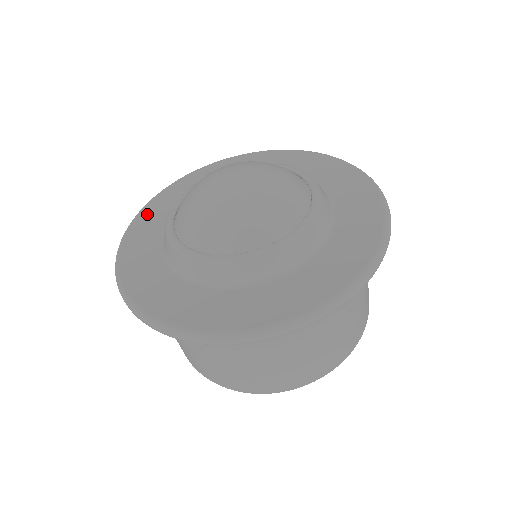
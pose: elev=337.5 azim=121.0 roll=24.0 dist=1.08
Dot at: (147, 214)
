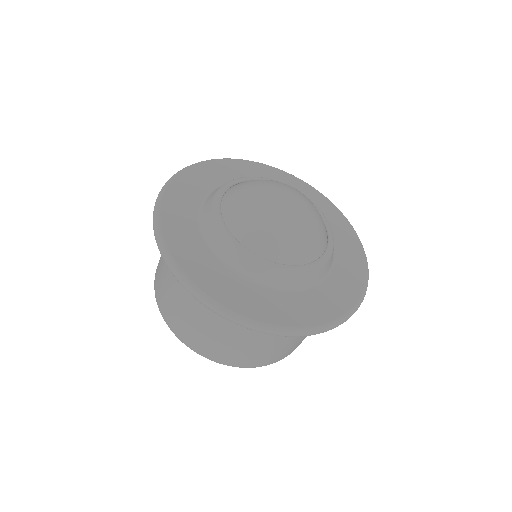
Dot at: (171, 224)
